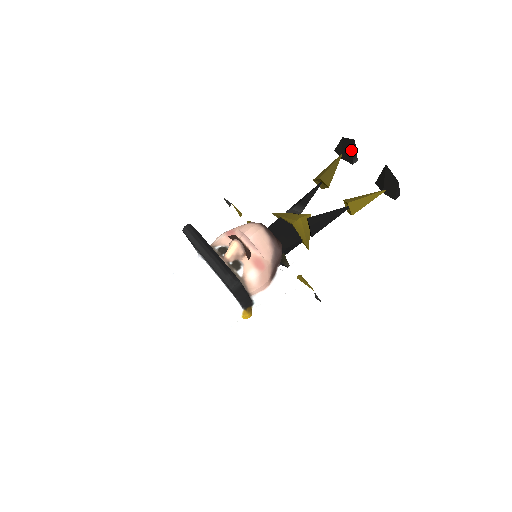
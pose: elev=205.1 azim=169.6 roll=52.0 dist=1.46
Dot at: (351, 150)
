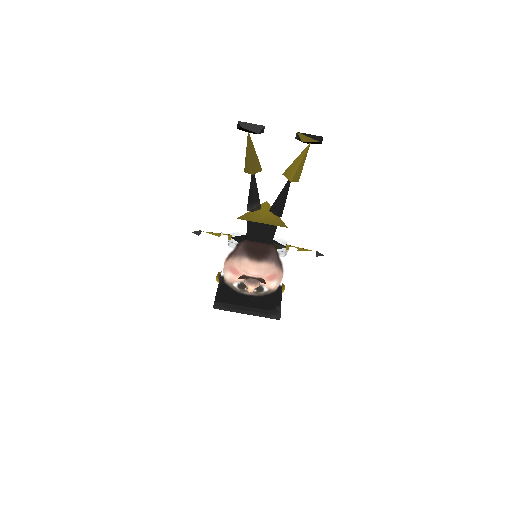
Dot at: occluded
